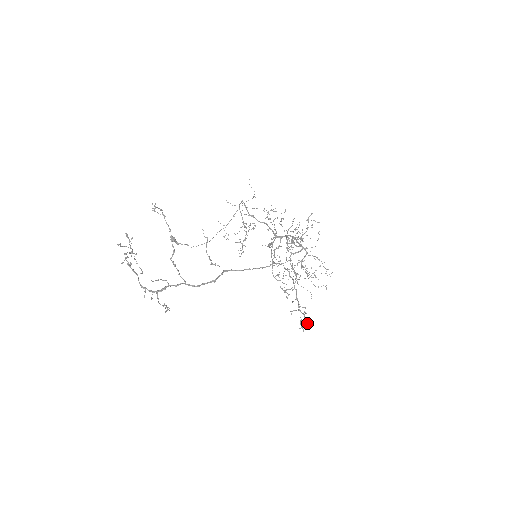
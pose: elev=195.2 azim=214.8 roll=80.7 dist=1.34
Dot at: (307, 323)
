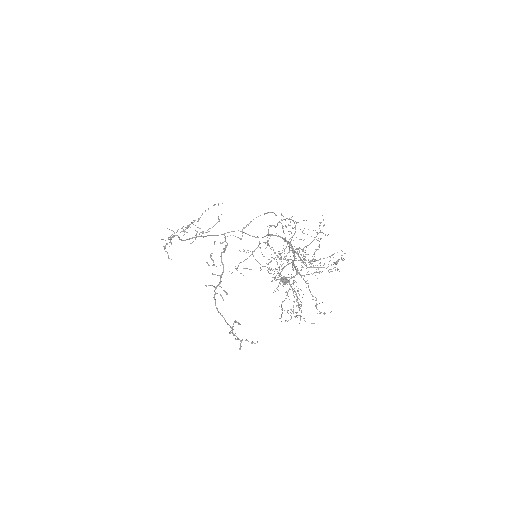
Dot at: (222, 315)
